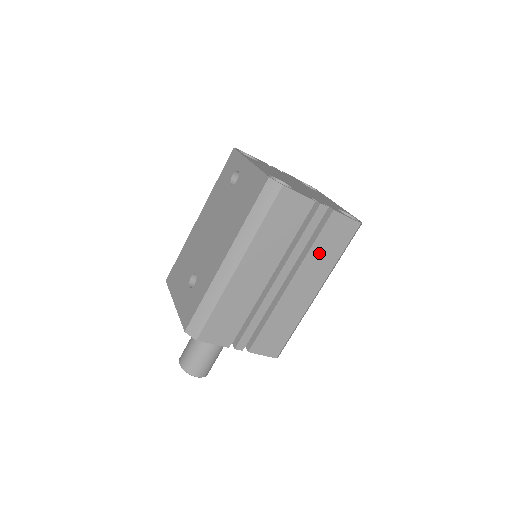
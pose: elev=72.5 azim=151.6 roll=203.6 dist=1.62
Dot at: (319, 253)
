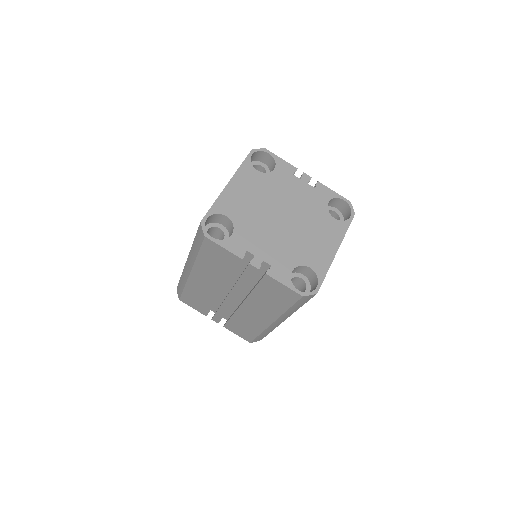
Dot at: (263, 297)
